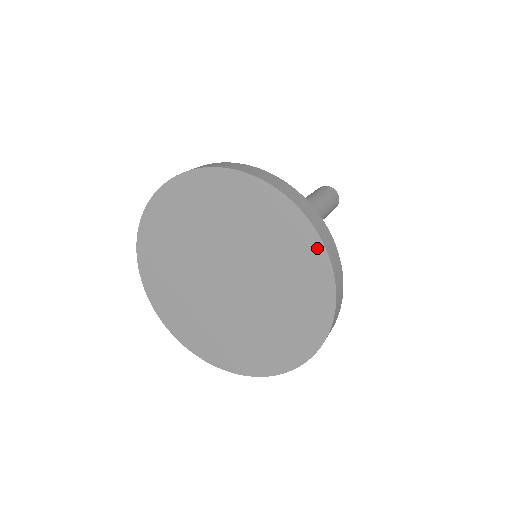
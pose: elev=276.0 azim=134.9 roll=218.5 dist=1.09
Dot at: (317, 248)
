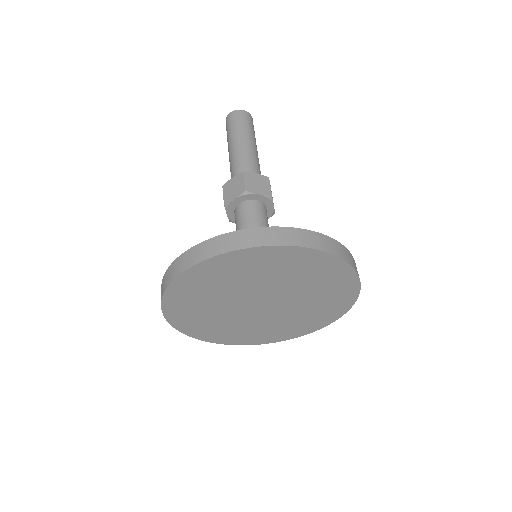
Dot at: (290, 251)
